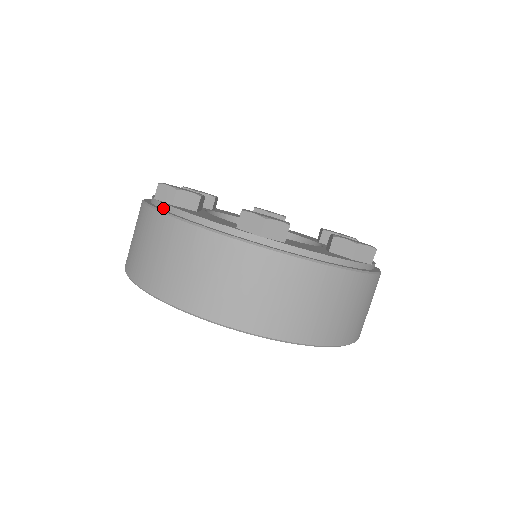
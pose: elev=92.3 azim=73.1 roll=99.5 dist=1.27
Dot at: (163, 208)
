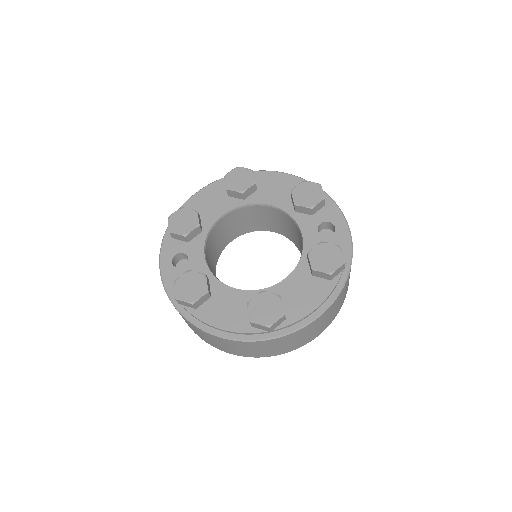
Dot at: (193, 316)
